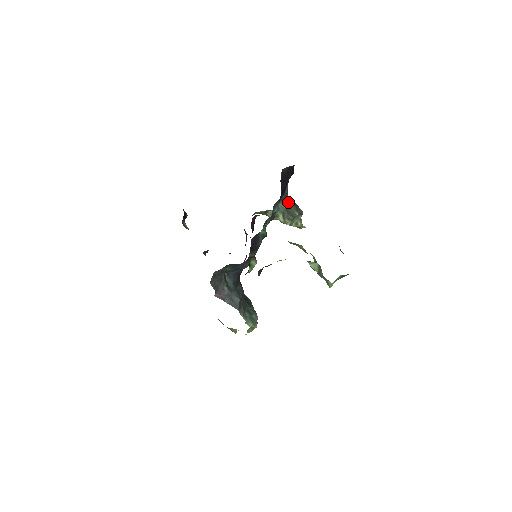
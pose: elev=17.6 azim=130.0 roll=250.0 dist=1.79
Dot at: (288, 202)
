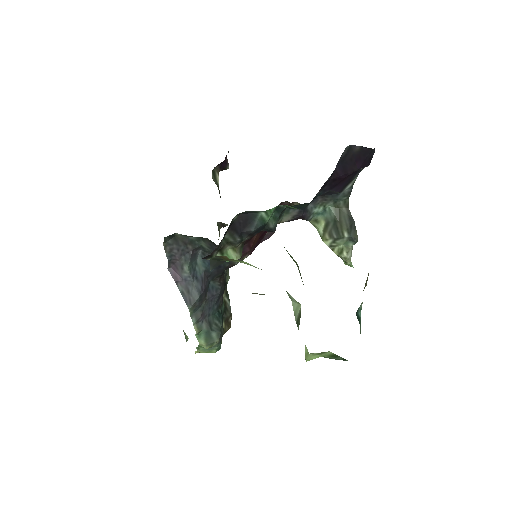
Dot at: (343, 211)
